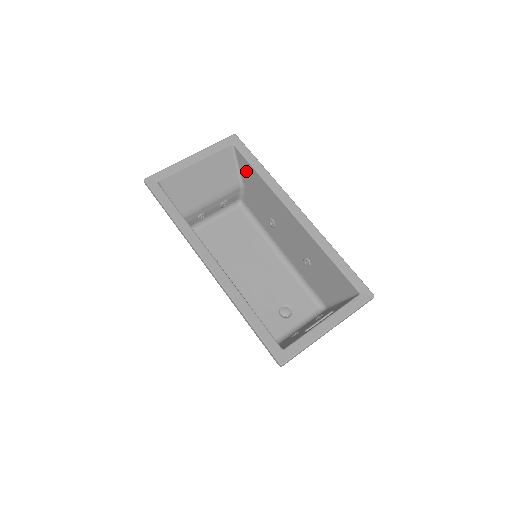
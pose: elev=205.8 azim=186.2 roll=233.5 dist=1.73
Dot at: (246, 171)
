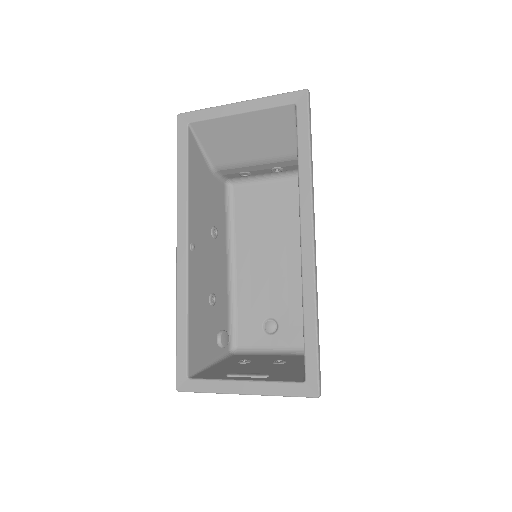
Dot at: occluded
